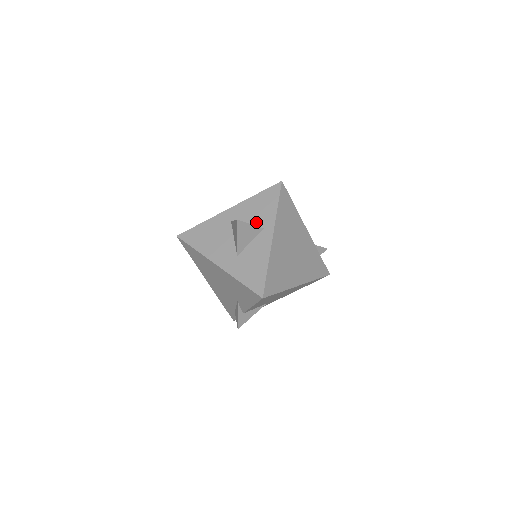
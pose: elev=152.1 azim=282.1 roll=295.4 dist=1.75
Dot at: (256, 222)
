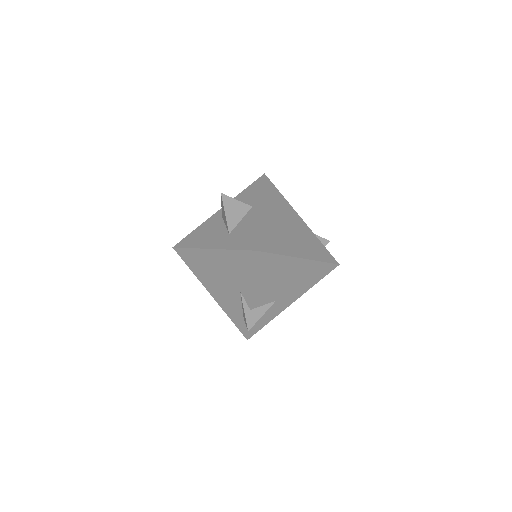
Dot at: occluded
